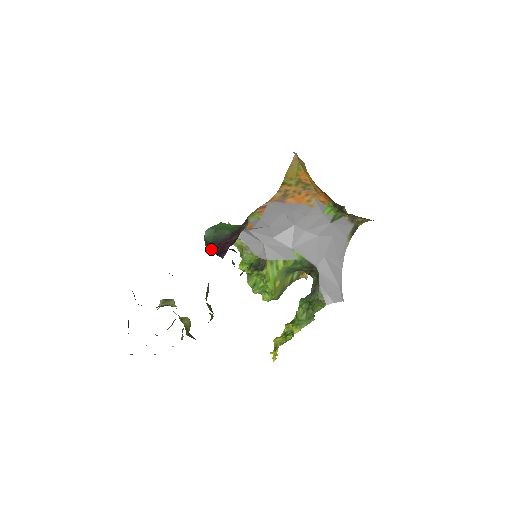
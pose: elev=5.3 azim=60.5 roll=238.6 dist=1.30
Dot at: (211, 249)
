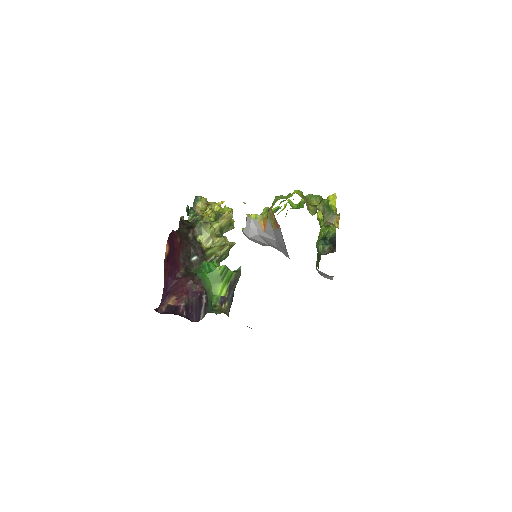
Dot at: occluded
